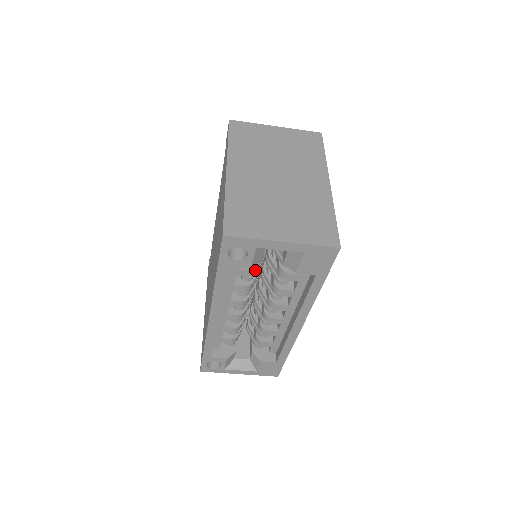
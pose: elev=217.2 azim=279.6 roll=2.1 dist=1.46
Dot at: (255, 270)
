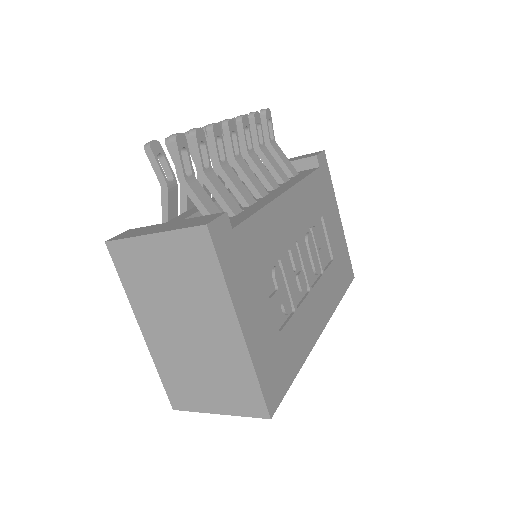
Dot at: occluded
